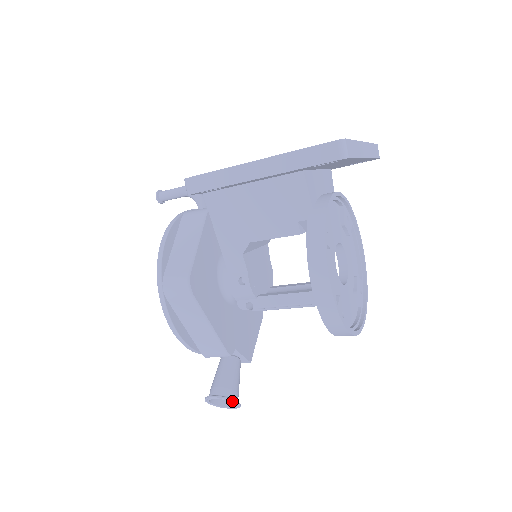
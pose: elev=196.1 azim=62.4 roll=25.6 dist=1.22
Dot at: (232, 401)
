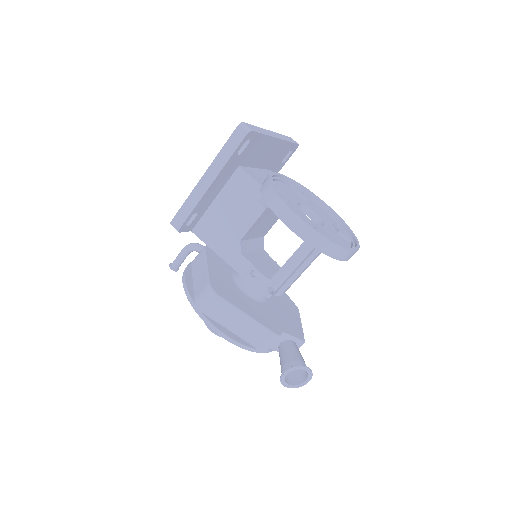
Dot at: (300, 368)
